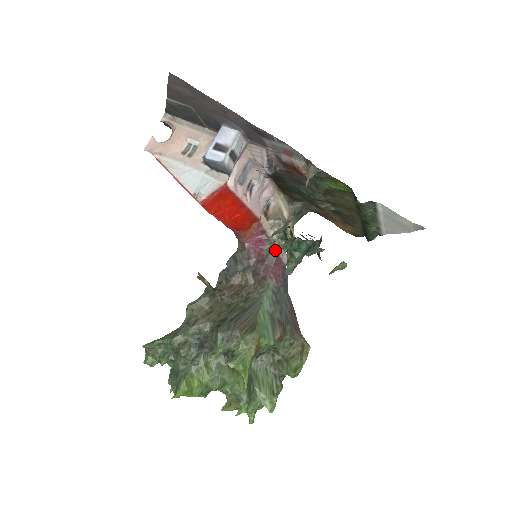
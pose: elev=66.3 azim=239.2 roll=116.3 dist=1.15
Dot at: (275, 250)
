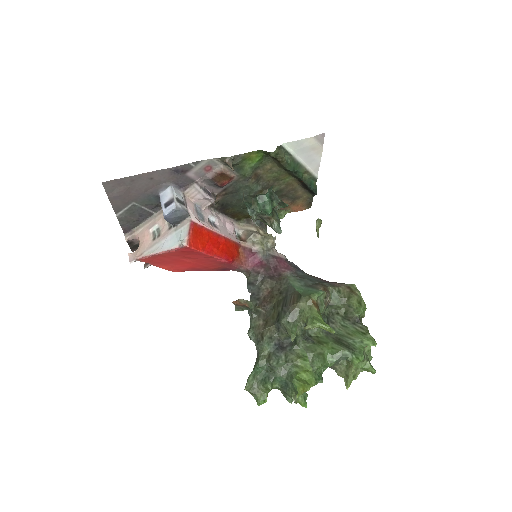
Dot at: (269, 254)
